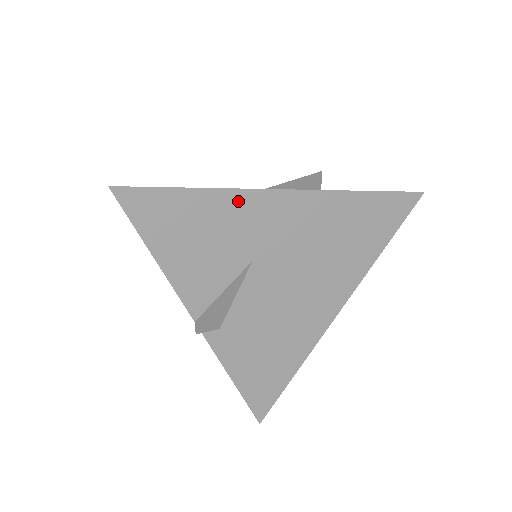
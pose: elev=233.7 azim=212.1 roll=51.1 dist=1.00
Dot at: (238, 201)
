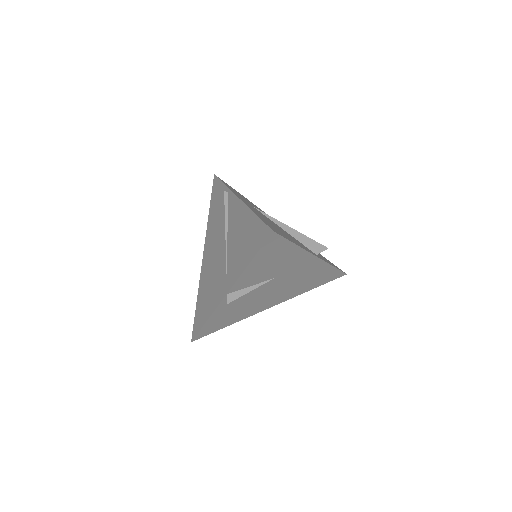
Dot at: (300, 255)
